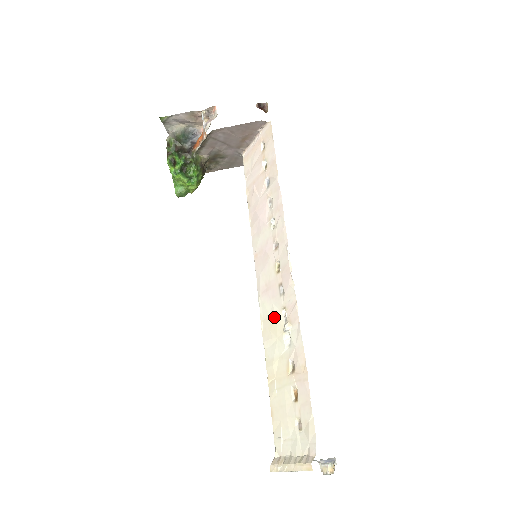
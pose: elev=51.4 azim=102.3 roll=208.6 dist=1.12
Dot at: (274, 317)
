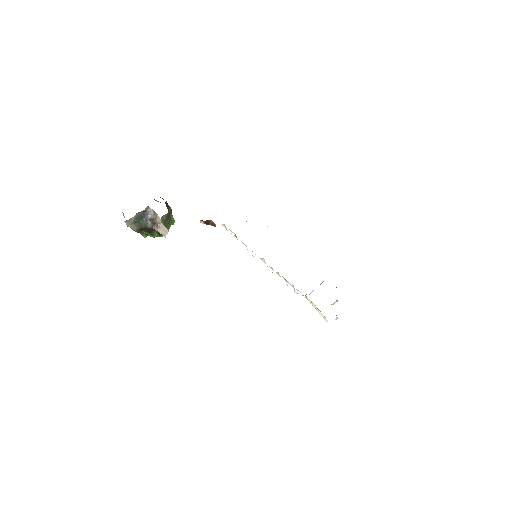
Dot at: (285, 279)
